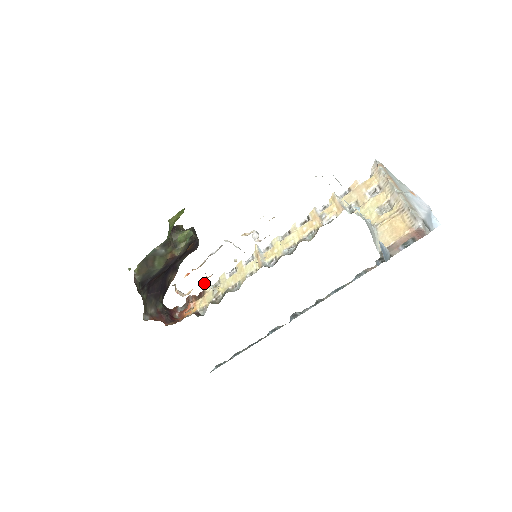
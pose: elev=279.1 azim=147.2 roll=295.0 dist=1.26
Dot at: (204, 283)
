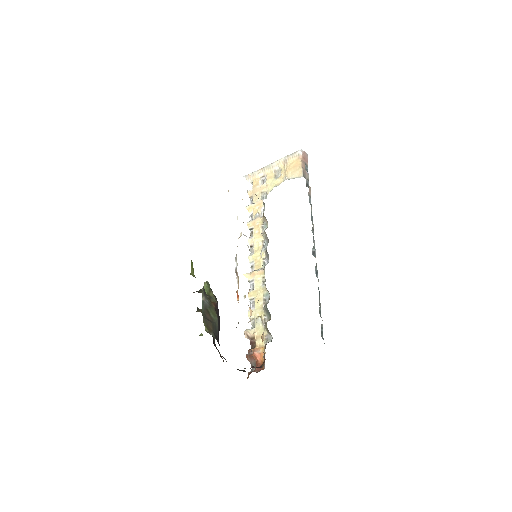
Dot at: (245, 333)
